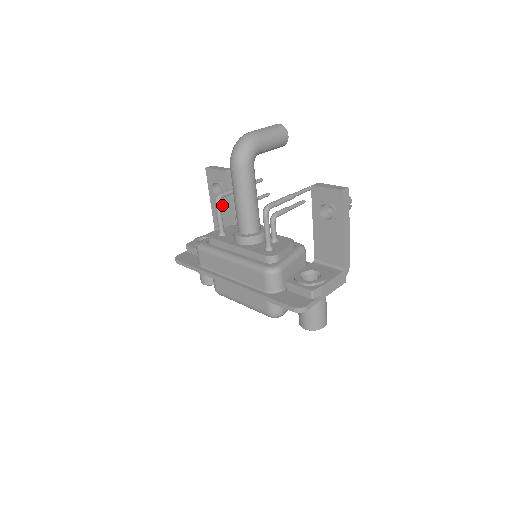
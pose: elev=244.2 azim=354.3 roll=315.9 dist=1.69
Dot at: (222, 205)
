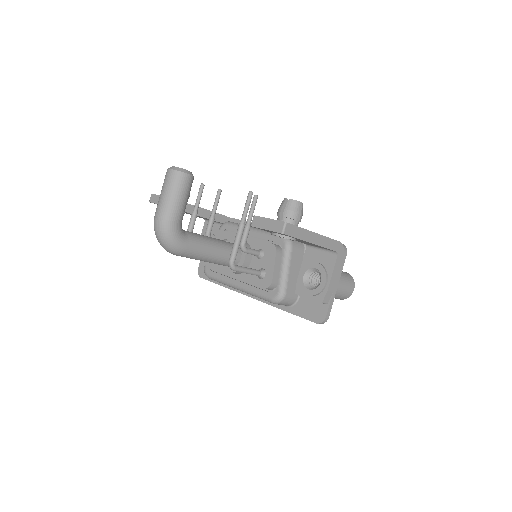
Dot at: occluded
